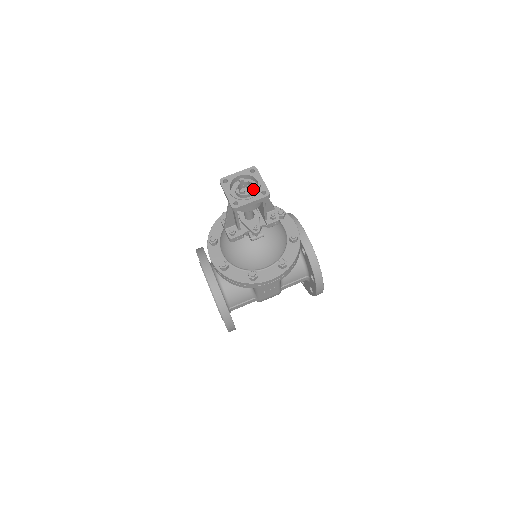
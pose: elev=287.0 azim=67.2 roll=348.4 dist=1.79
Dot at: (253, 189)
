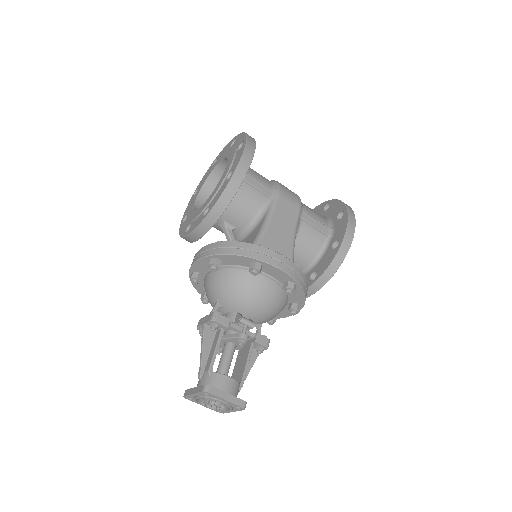
Dot at: (217, 407)
